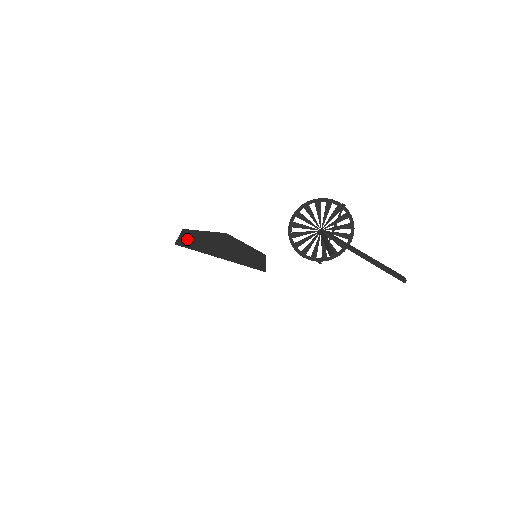
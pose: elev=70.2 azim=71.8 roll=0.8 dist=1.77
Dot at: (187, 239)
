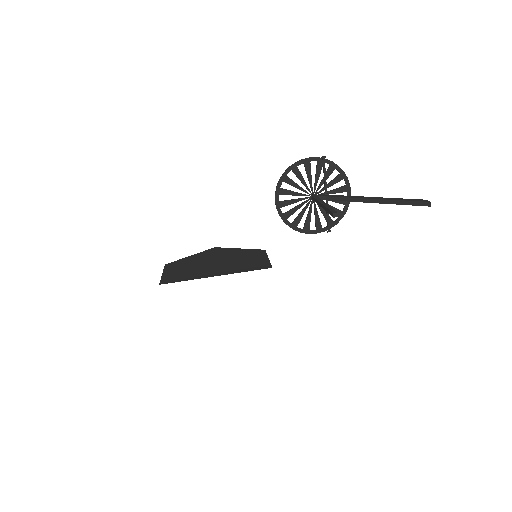
Dot at: (172, 273)
